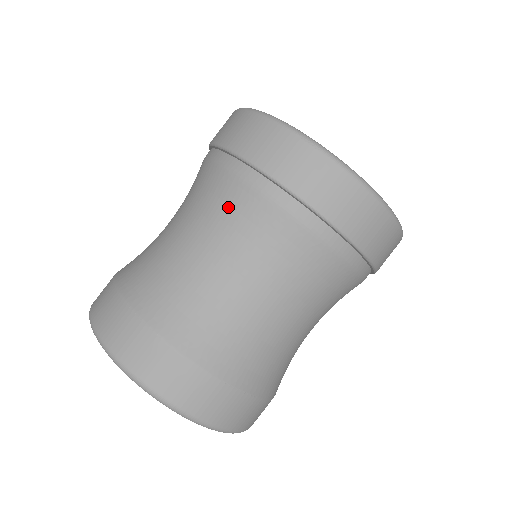
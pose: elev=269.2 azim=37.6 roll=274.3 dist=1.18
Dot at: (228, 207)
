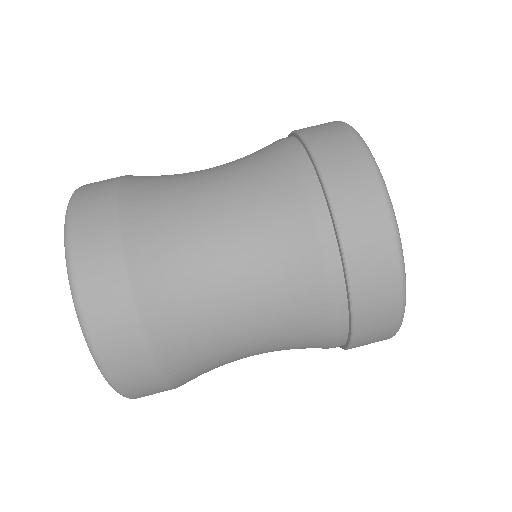
Dot at: (294, 281)
